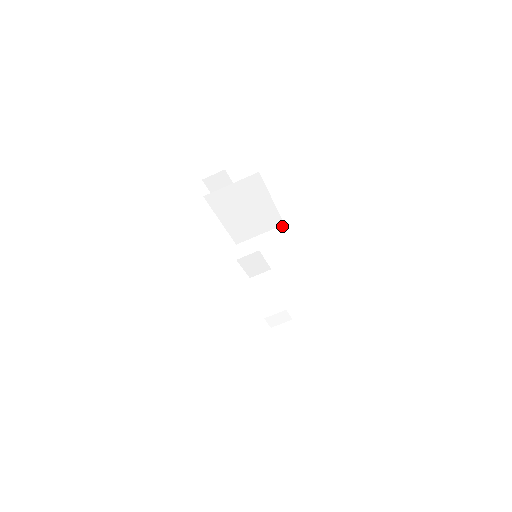
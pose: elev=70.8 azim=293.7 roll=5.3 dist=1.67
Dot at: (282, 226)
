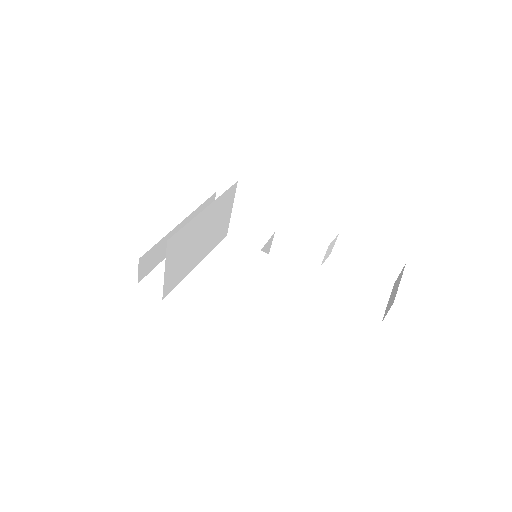
Dot at: (232, 188)
